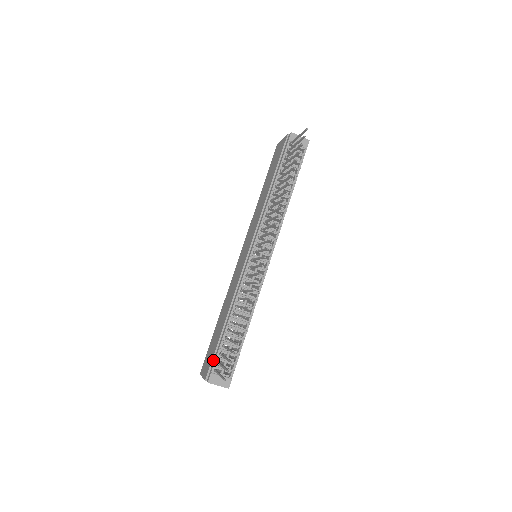
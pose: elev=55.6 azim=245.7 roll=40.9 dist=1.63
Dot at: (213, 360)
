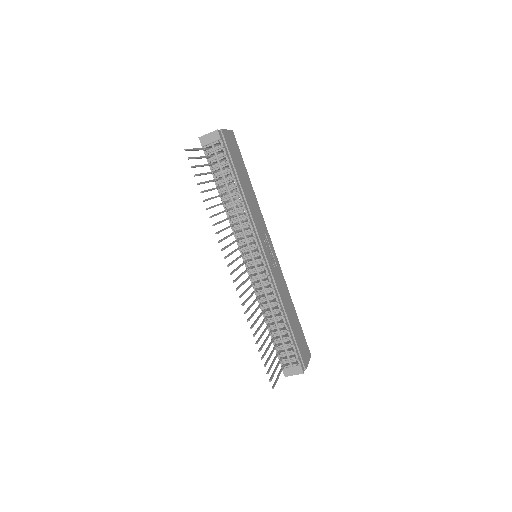
Dot at: occluded
